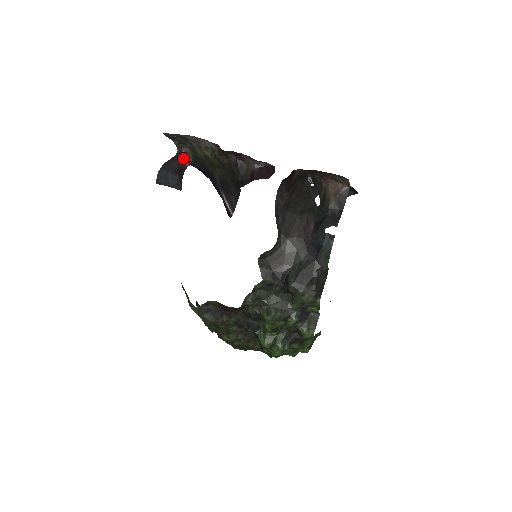
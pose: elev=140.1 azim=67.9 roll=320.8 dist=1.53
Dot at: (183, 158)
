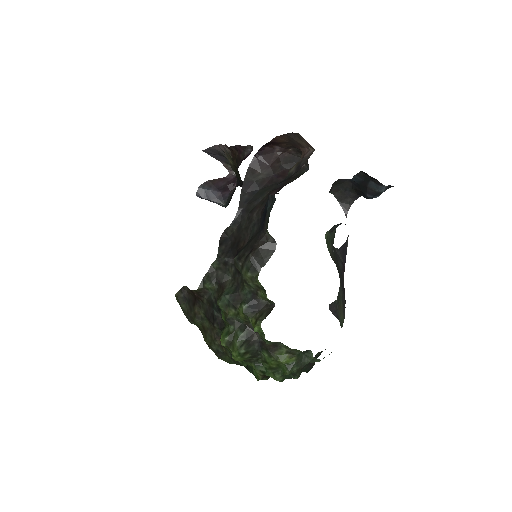
Dot at: (233, 180)
